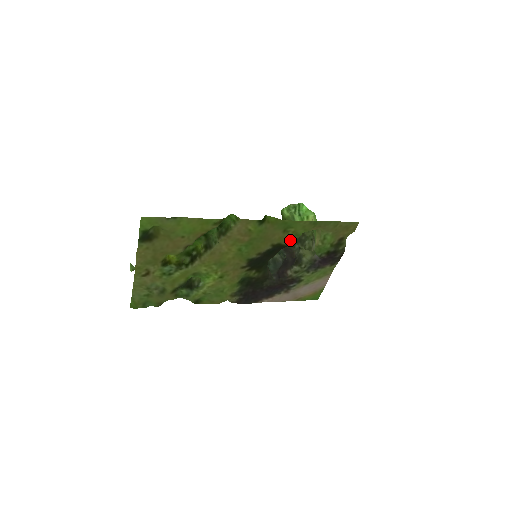
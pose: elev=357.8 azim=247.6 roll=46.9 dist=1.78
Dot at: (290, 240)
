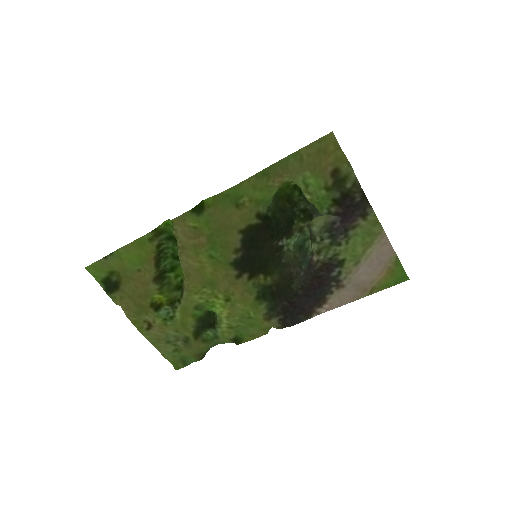
Dot at: (257, 214)
